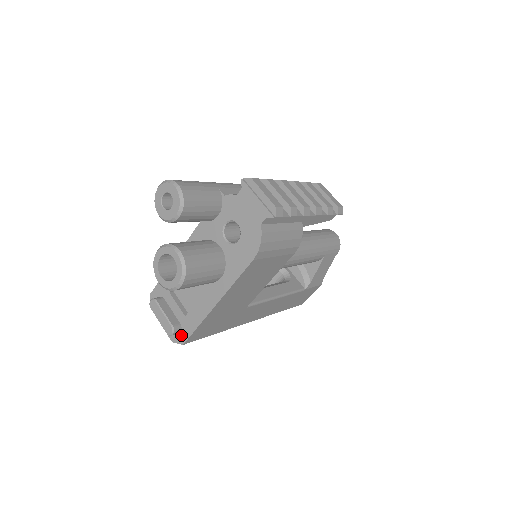
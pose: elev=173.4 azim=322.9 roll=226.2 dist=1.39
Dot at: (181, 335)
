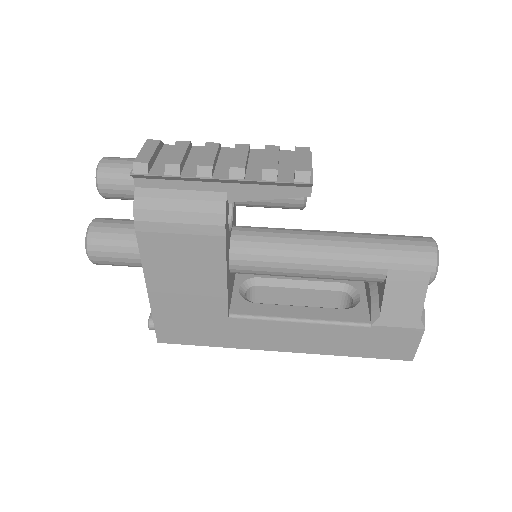
Dot at: occluded
